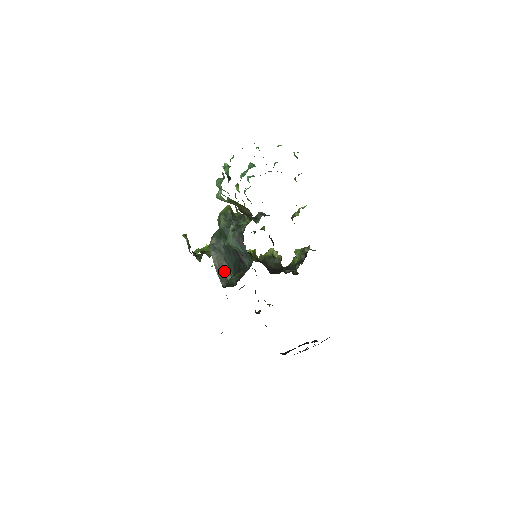
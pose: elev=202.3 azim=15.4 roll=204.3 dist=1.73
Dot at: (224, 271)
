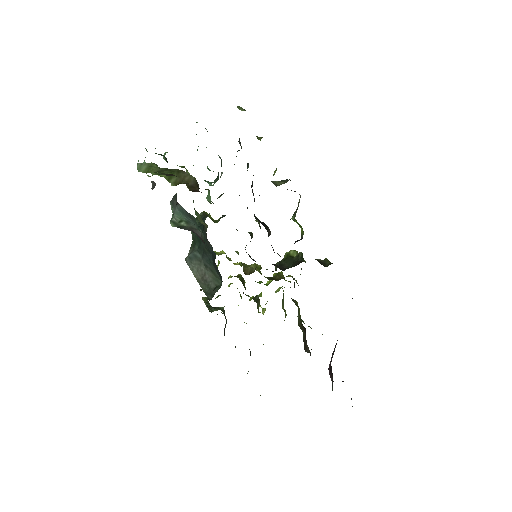
Dot at: (210, 283)
